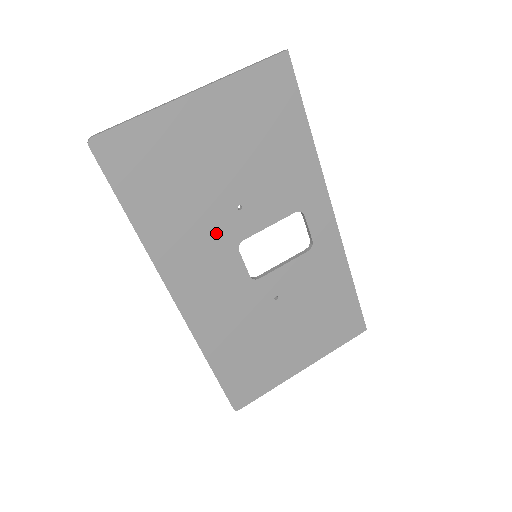
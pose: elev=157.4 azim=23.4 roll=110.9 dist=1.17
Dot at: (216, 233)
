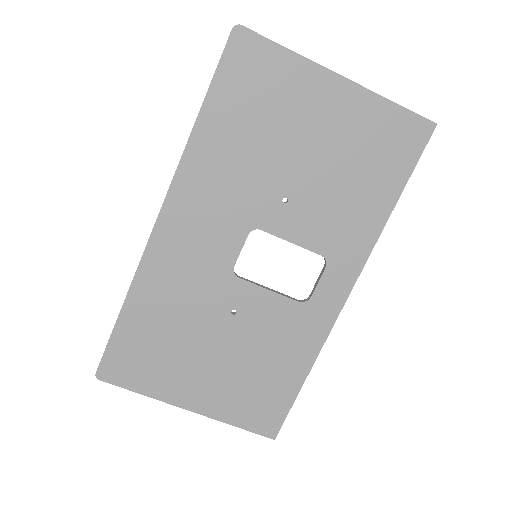
Dot at: (247, 199)
